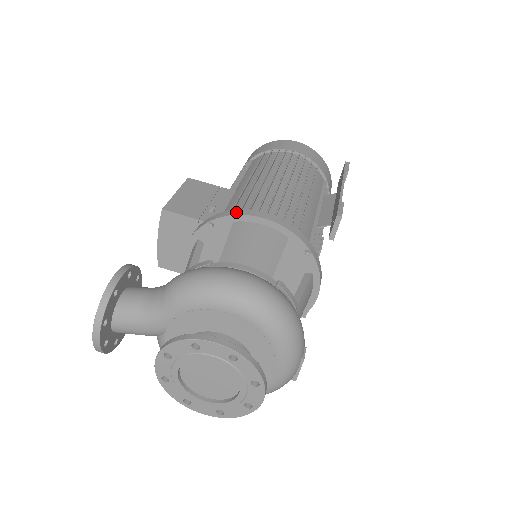
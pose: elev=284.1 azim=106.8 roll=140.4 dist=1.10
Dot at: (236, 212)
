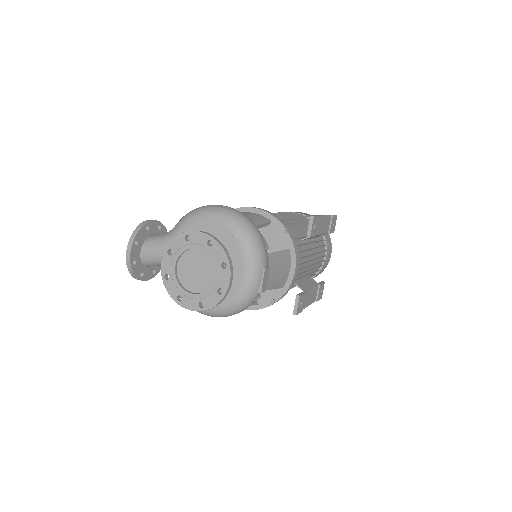
Dot at: (238, 208)
